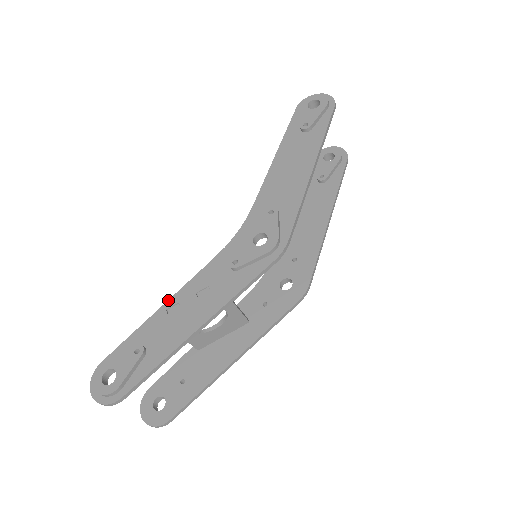
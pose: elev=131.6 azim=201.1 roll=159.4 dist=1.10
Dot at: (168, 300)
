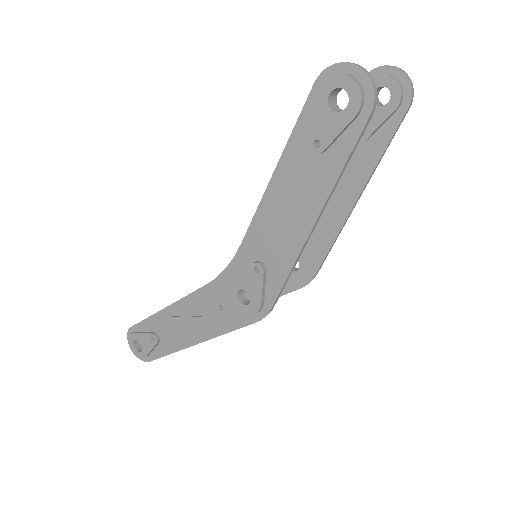
Dot at: (170, 305)
